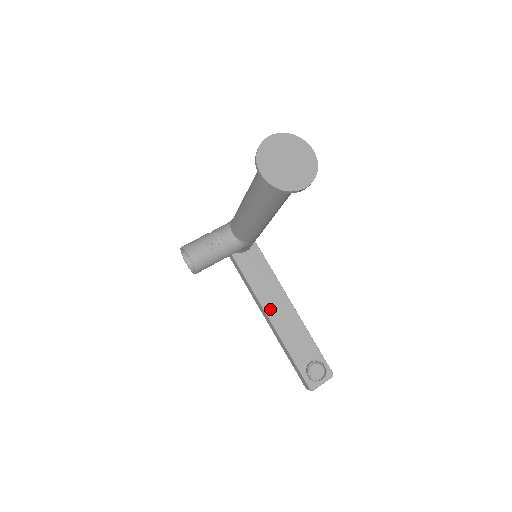
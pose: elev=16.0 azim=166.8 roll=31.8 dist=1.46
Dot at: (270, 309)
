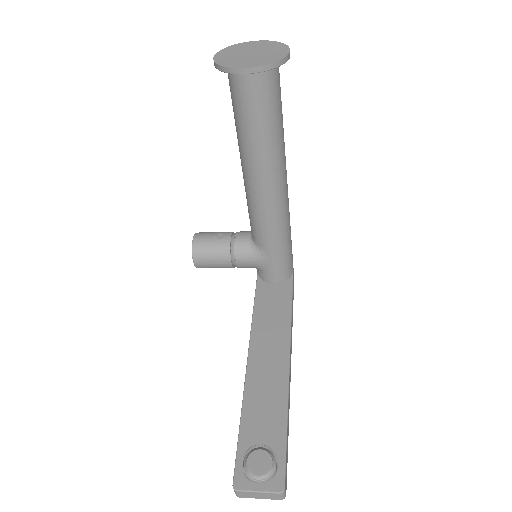
Dot at: (257, 351)
